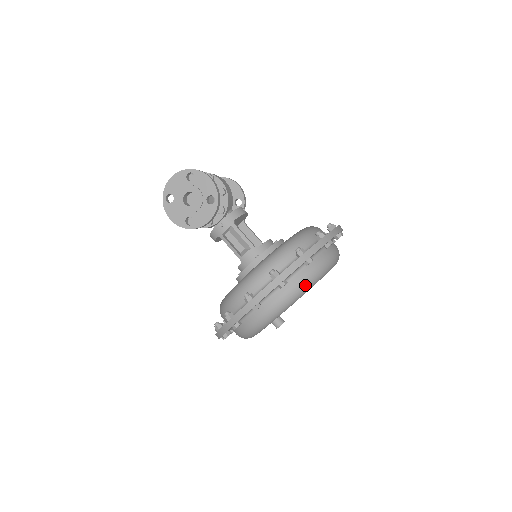
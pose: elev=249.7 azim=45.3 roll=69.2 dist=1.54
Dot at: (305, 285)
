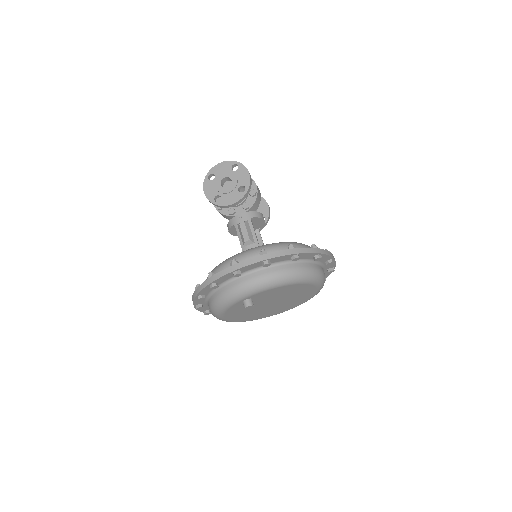
Dot at: (284, 277)
